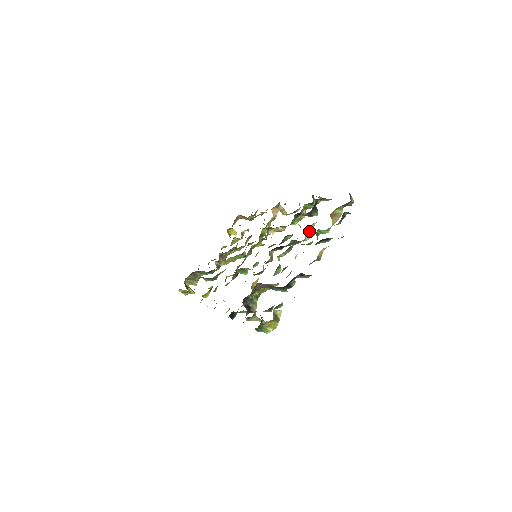
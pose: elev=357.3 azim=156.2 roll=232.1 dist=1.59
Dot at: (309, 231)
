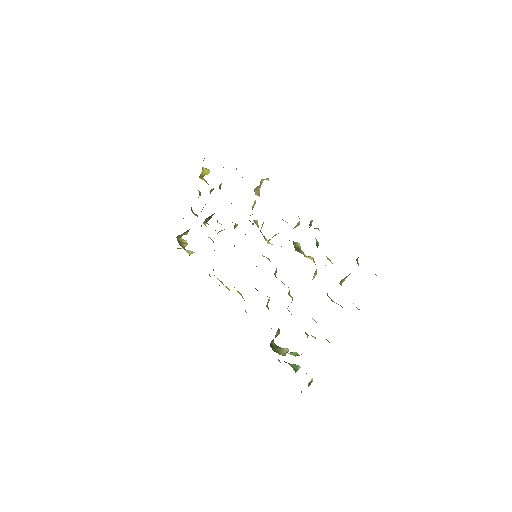
Dot at: (315, 272)
